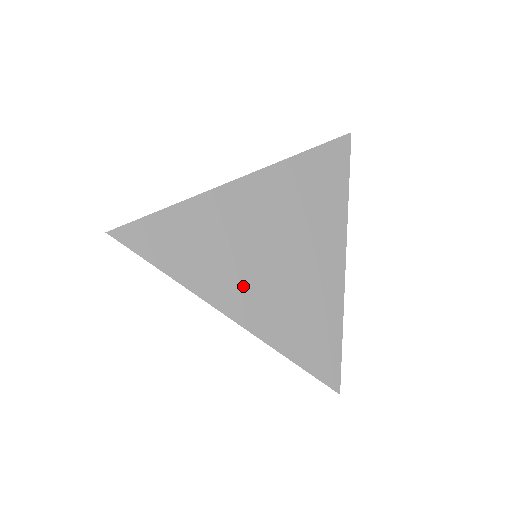
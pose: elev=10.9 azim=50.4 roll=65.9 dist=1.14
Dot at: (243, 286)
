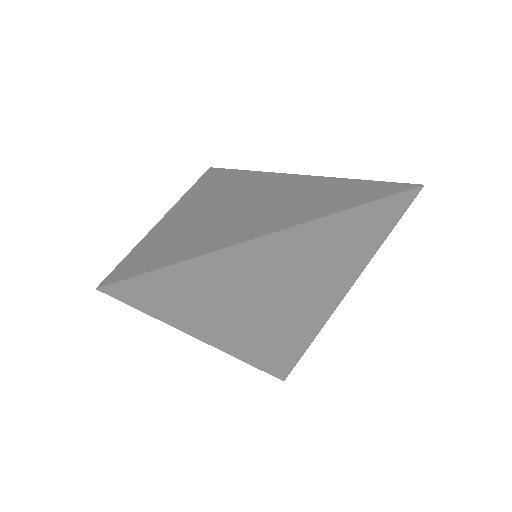
Dot at: (232, 323)
